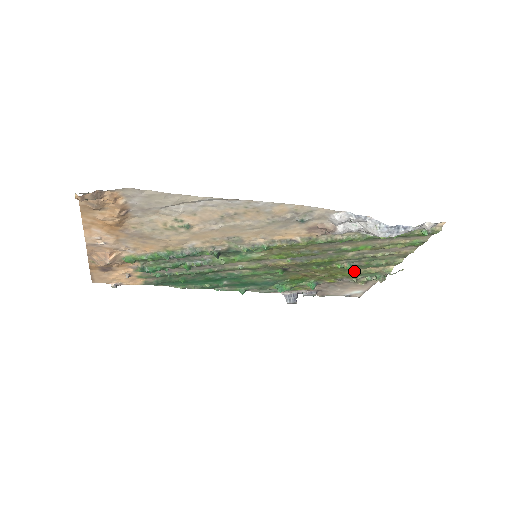
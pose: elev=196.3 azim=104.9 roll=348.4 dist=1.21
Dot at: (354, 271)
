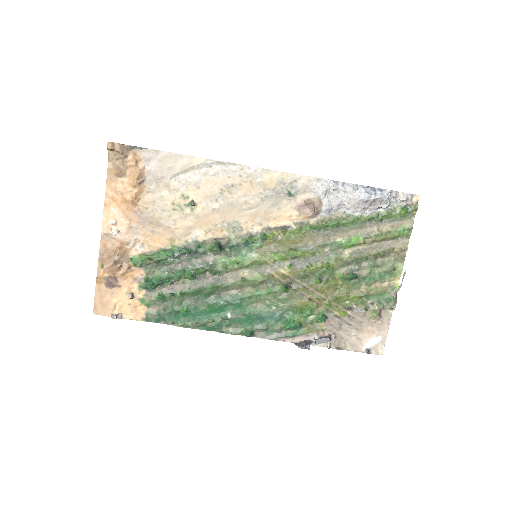
Dot at: (360, 291)
